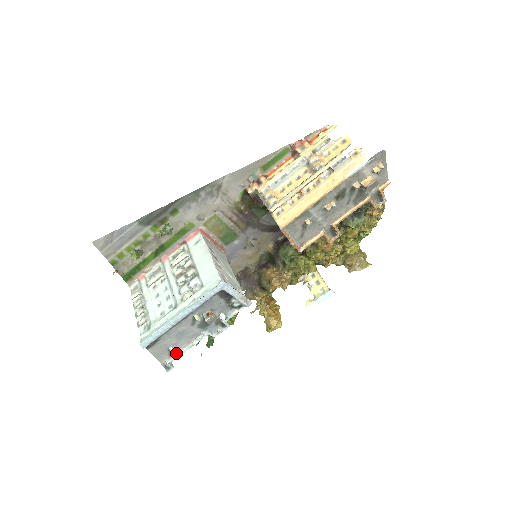
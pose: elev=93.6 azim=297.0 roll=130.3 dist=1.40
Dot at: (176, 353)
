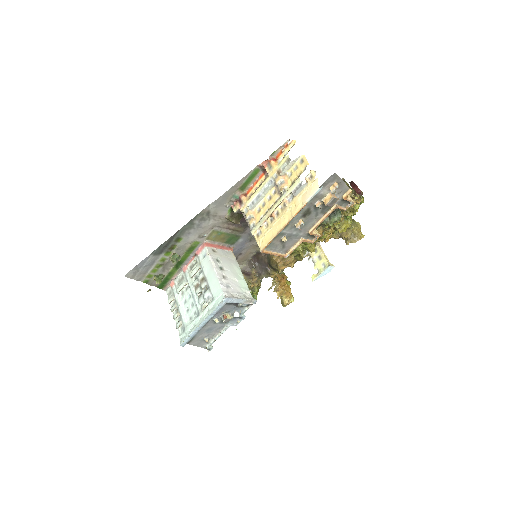
Dot at: (211, 340)
